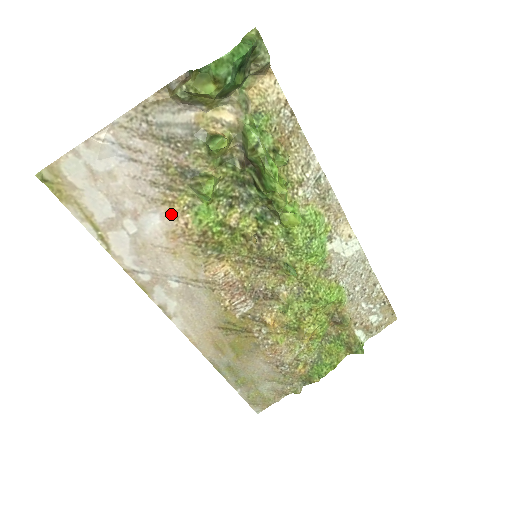
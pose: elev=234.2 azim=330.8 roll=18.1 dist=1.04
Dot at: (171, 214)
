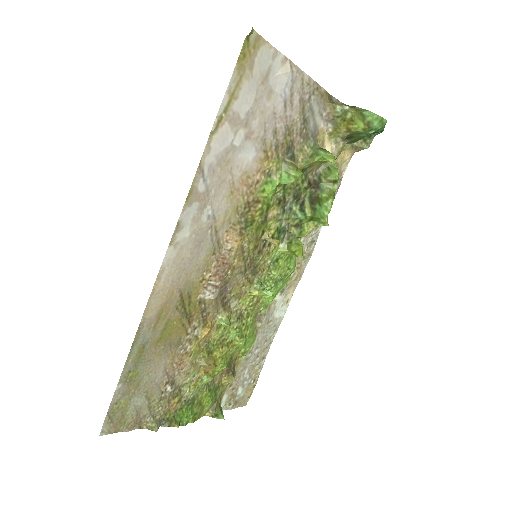
Dot at: (259, 164)
